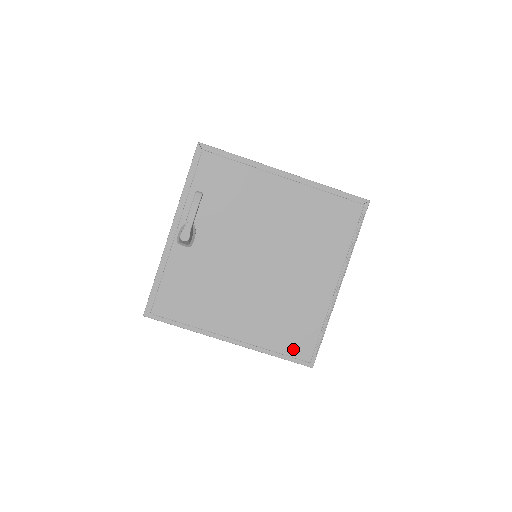
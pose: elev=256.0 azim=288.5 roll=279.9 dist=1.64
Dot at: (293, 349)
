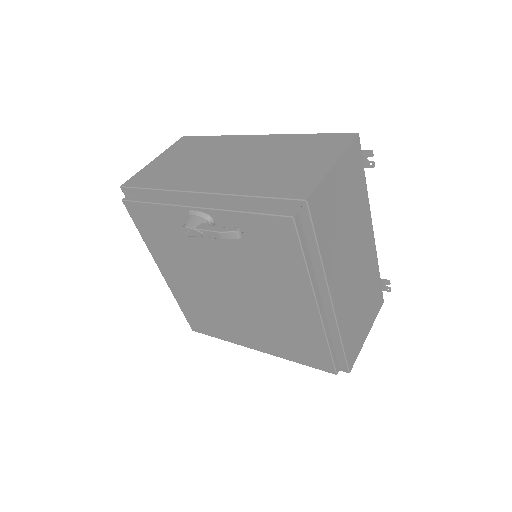
Dot at: (191, 319)
